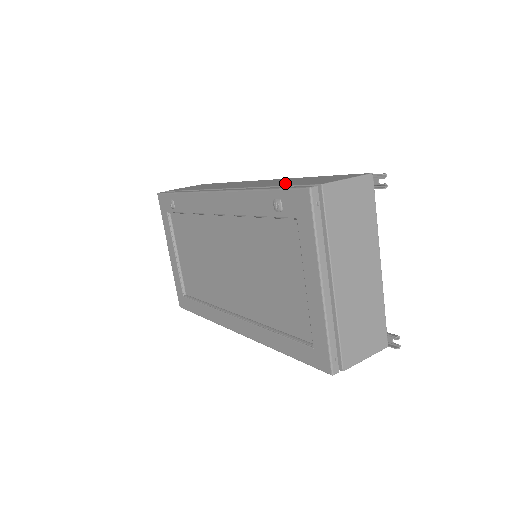
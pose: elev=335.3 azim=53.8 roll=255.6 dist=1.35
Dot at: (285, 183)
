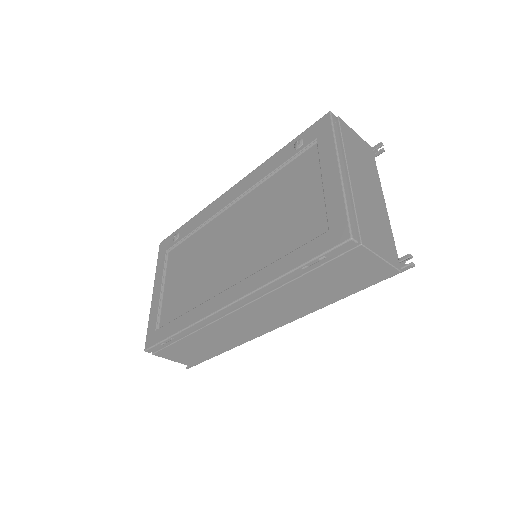
Dot at: occluded
